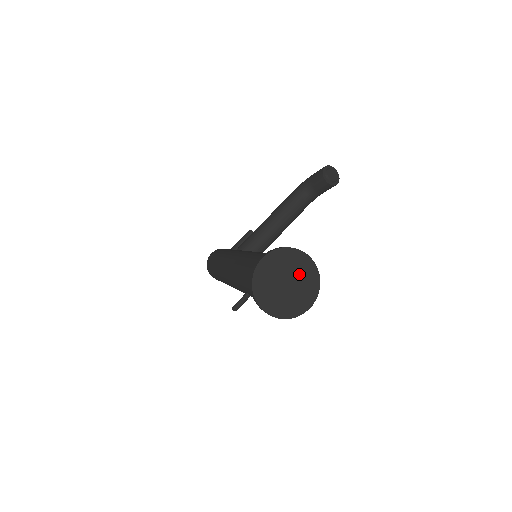
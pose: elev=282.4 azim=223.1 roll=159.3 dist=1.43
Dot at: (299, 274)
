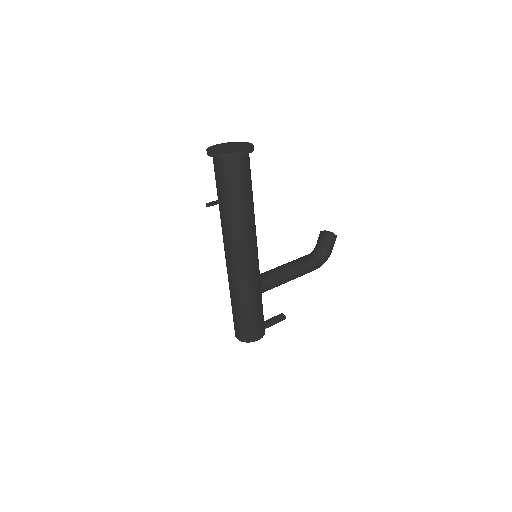
Dot at: (240, 146)
